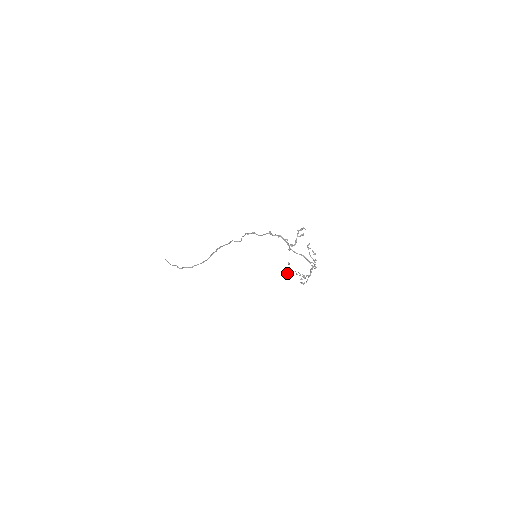
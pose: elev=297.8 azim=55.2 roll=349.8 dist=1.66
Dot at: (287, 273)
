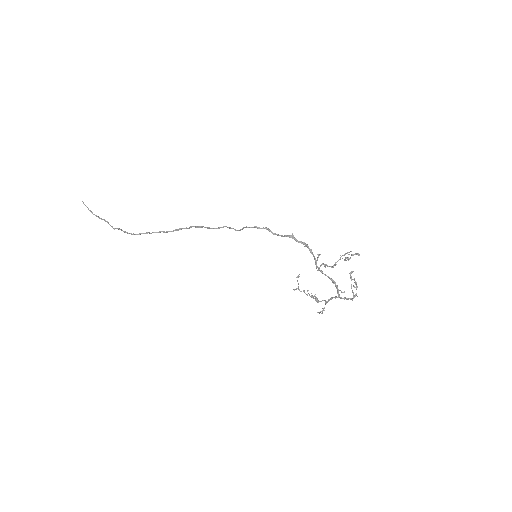
Dot at: occluded
